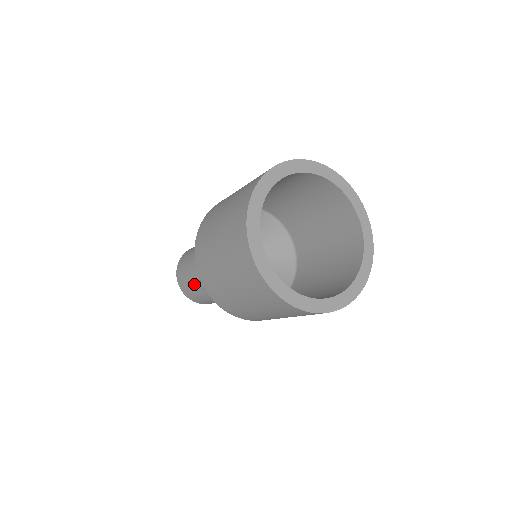
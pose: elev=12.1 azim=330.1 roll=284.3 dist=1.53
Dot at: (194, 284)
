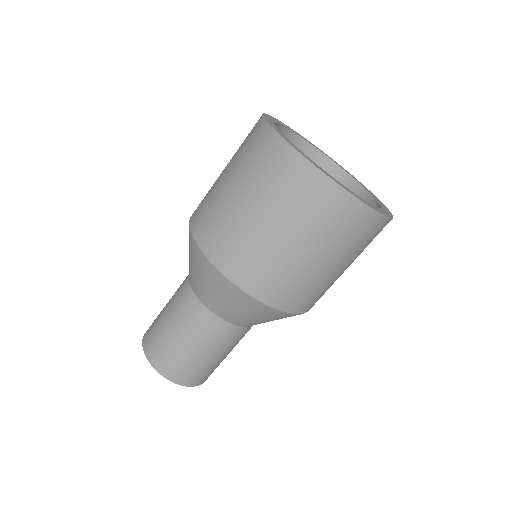
Dot at: (169, 318)
